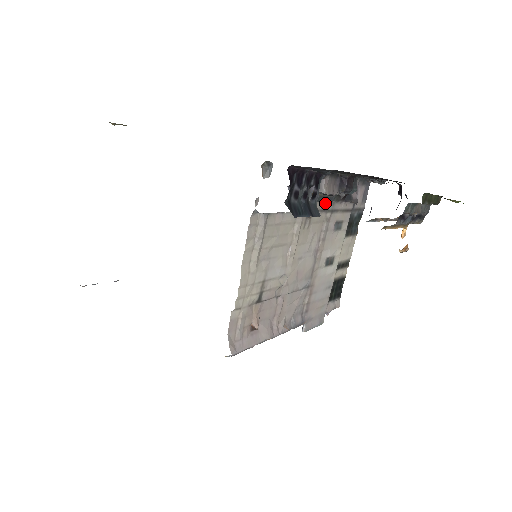
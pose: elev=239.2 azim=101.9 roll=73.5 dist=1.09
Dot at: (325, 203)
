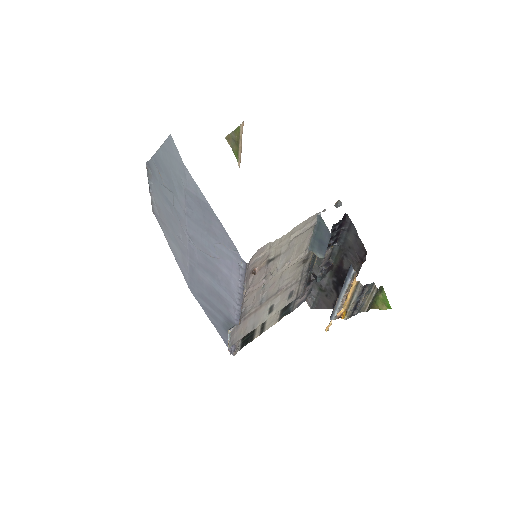
Dot at: (306, 269)
